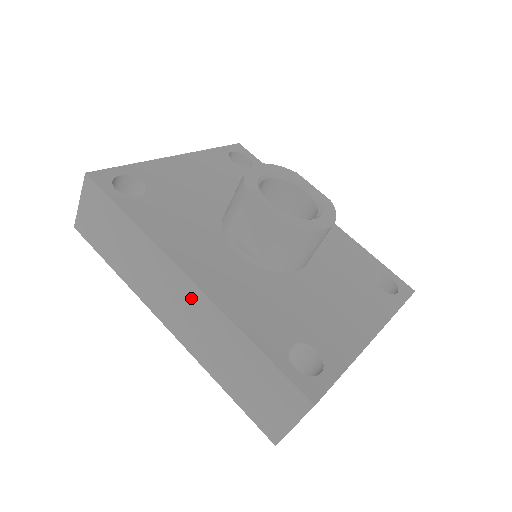
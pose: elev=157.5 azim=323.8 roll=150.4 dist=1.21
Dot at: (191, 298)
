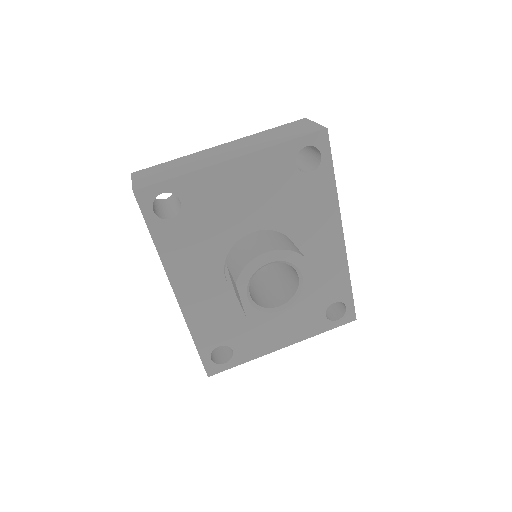
Dot at: occluded
